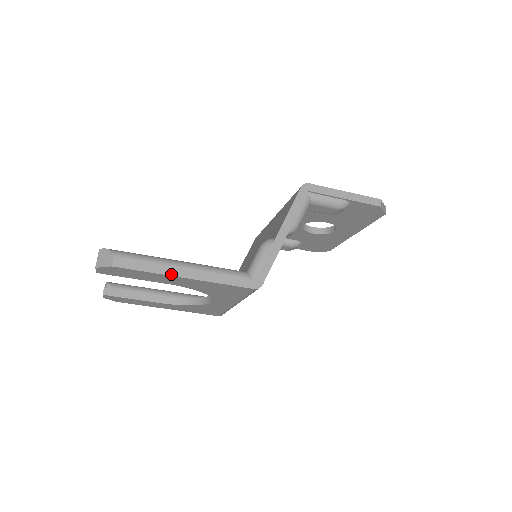
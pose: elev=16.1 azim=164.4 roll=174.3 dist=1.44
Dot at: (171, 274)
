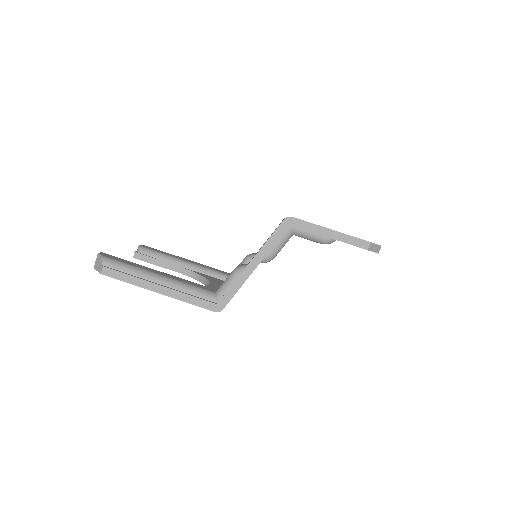
Dot at: (146, 287)
